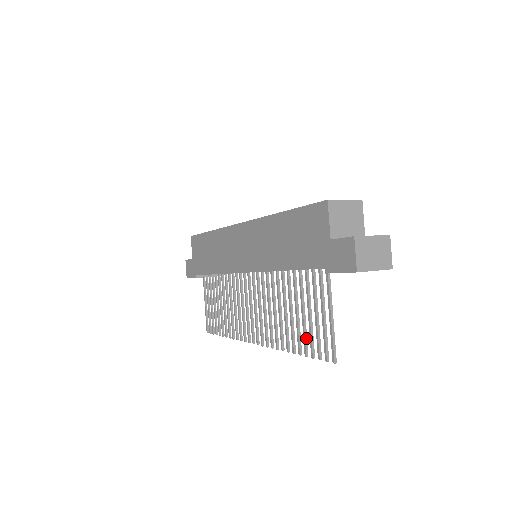
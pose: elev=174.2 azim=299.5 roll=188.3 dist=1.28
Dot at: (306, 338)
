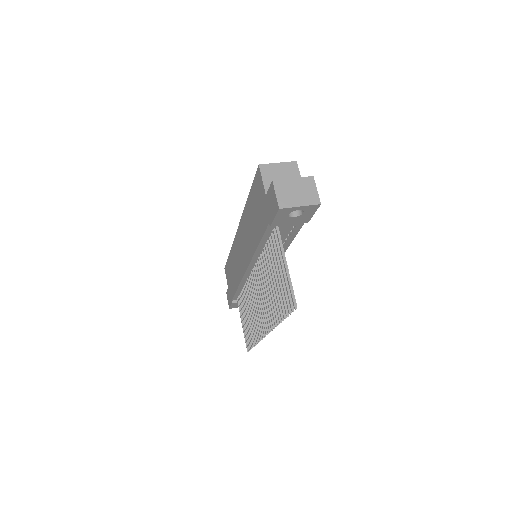
Dot at: (282, 301)
